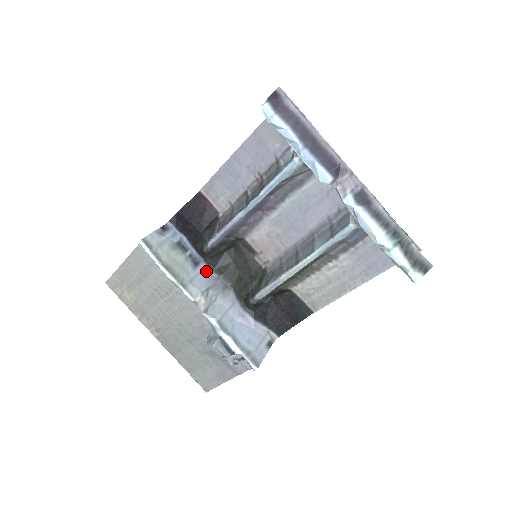
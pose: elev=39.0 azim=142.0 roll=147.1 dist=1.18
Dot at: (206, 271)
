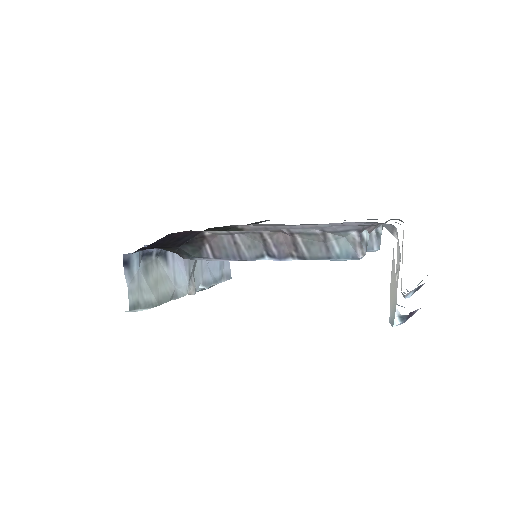
Dot at: occluded
